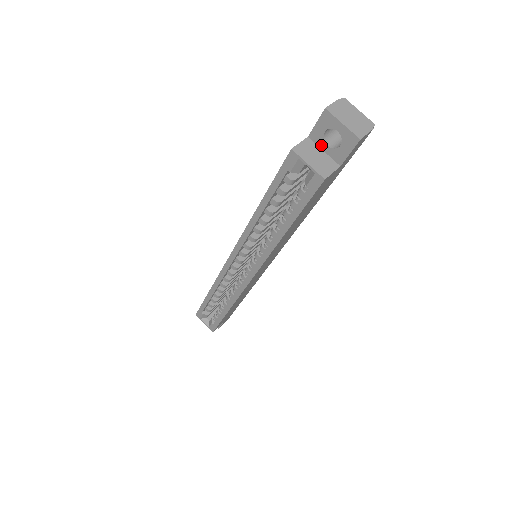
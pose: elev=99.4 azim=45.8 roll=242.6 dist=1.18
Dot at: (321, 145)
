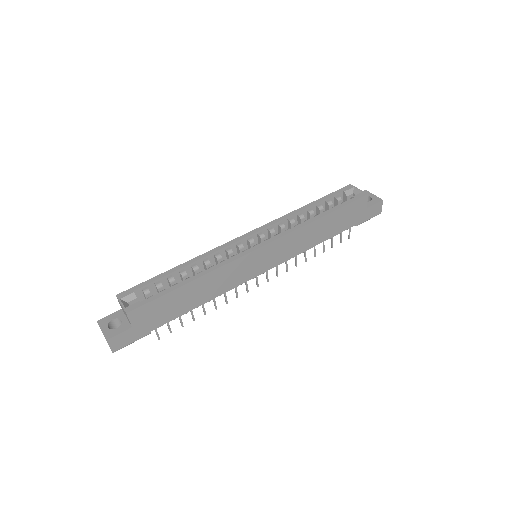
Dot at: occluded
